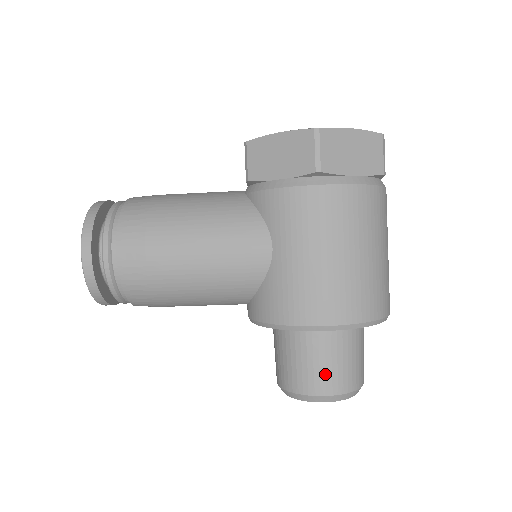
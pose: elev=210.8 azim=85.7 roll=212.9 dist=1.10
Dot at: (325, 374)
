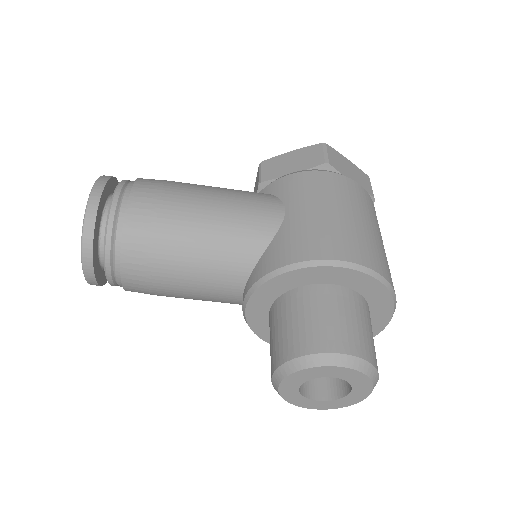
Dot at: (340, 330)
